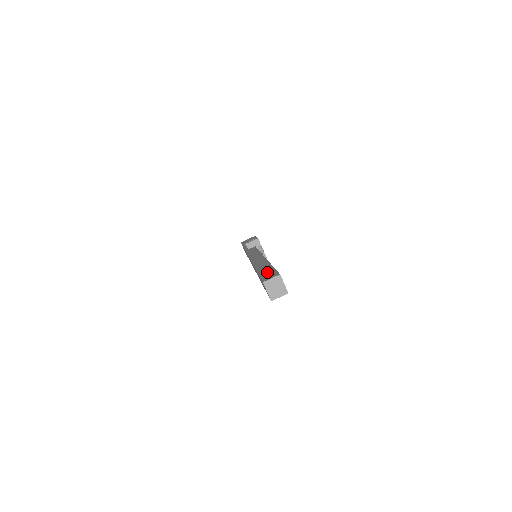
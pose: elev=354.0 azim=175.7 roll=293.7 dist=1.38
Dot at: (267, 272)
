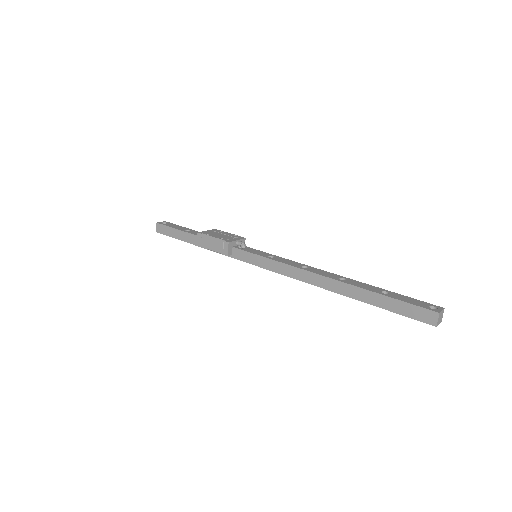
Dot at: (406, 310)
